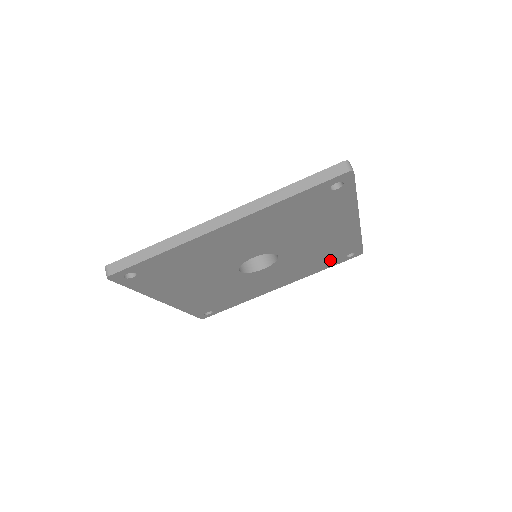
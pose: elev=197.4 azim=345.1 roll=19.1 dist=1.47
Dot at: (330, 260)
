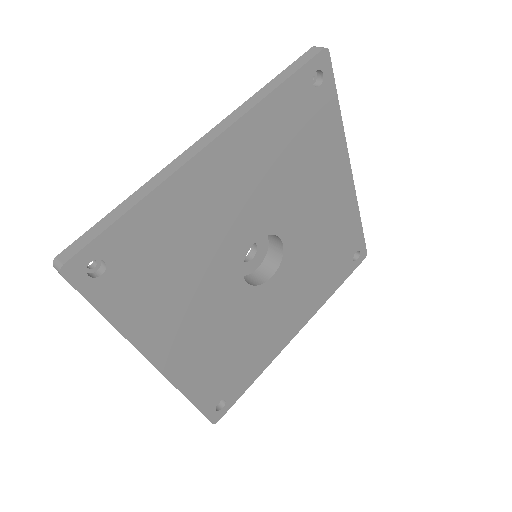
Dot at: (338, 267)
